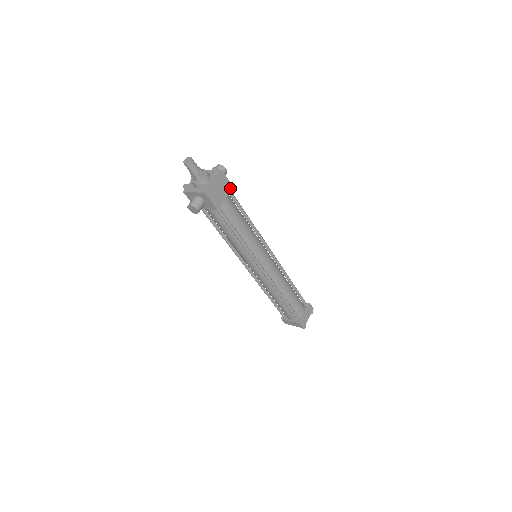
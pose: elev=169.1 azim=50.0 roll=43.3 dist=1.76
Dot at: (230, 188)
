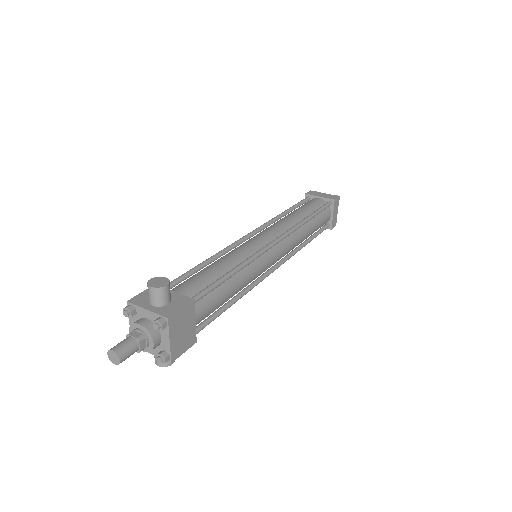
Dot at: (192, 306)
